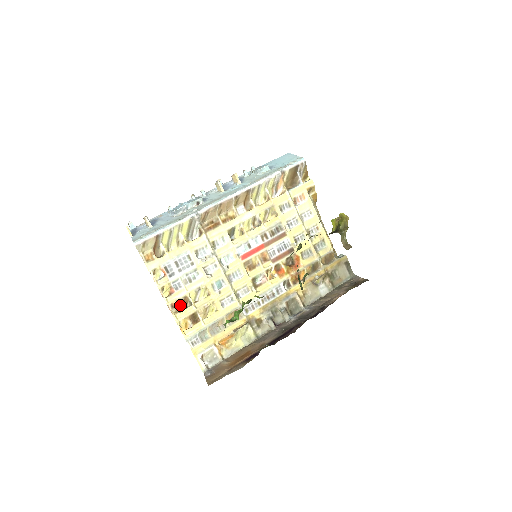
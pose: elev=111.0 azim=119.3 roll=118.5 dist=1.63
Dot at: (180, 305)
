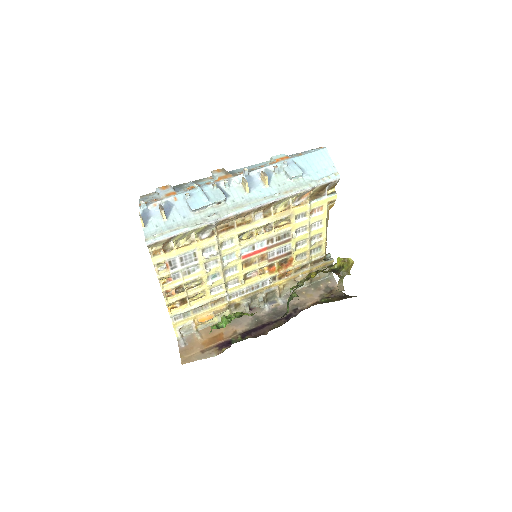
Dot at: (173, 289)
